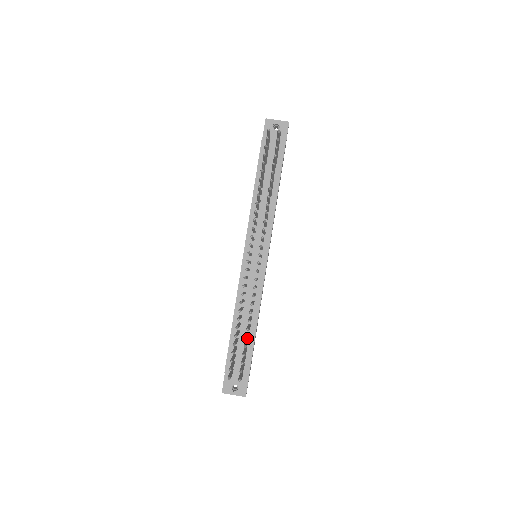
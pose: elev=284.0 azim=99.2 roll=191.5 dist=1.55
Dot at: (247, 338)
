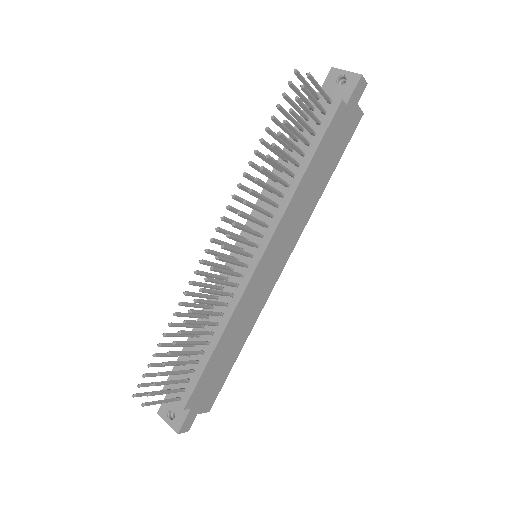
Dot at: (169, 354)
